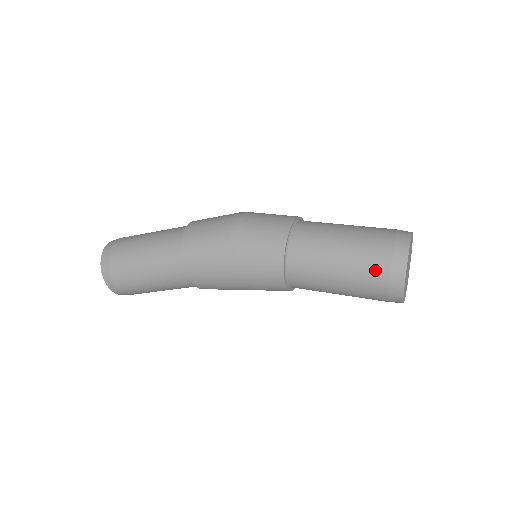
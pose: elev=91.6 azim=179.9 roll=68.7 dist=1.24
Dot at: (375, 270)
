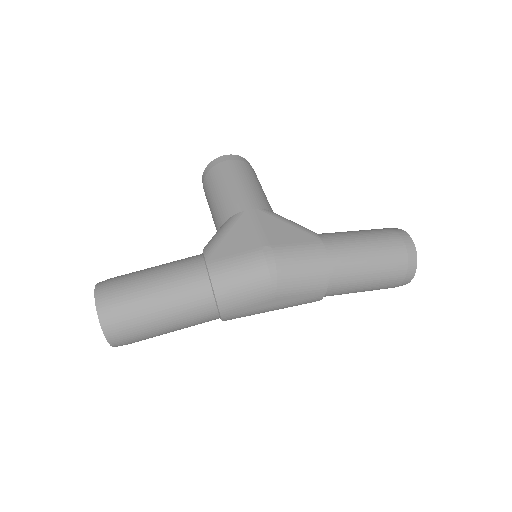
Dot at: (392, 285)
